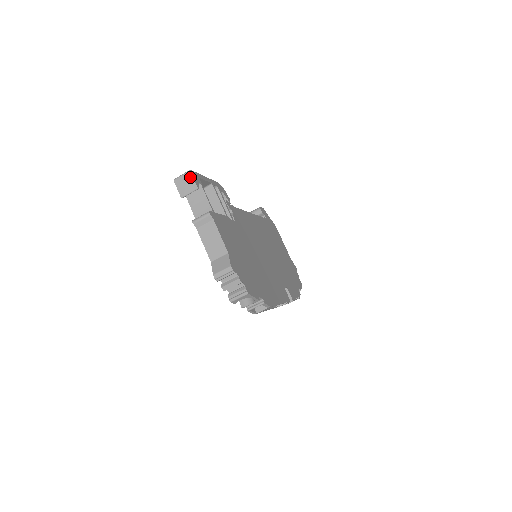
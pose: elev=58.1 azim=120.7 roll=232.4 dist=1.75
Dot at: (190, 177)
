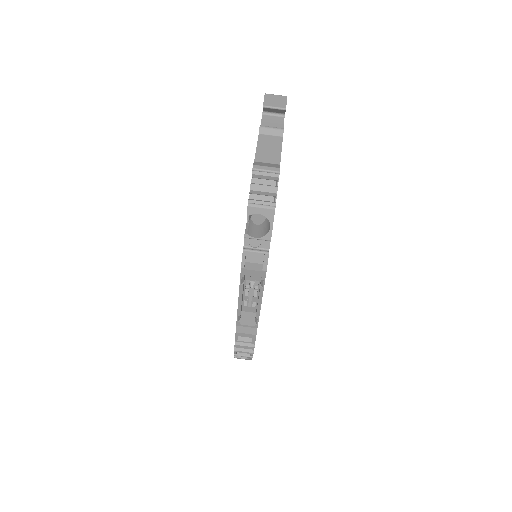
Dot at: (284, 99)
